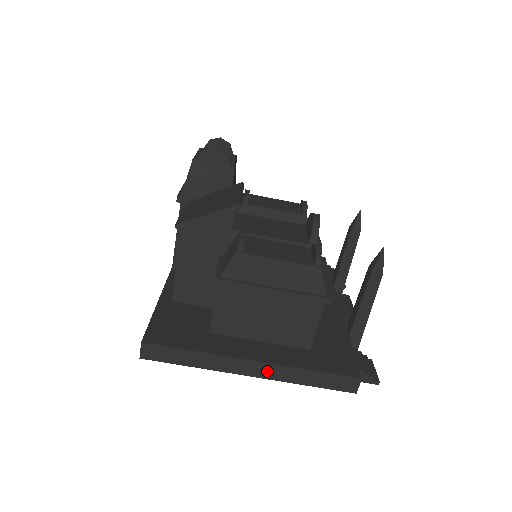
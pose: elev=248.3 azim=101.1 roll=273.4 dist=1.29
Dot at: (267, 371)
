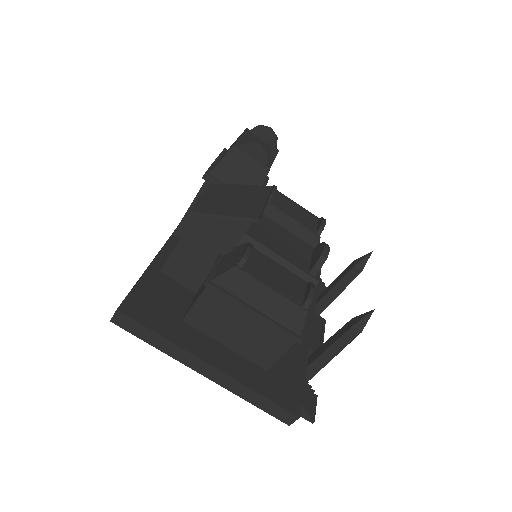
Dot at: (220, 378)
